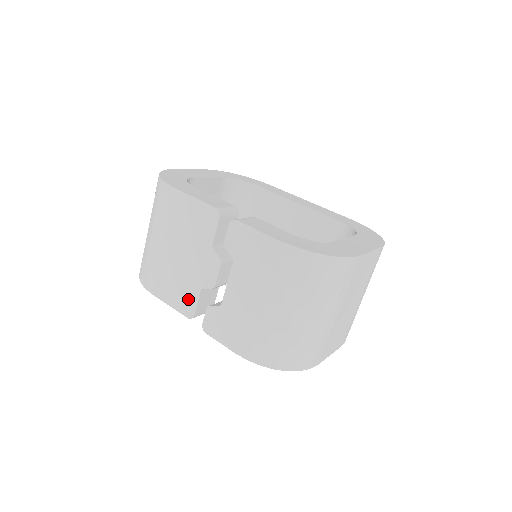
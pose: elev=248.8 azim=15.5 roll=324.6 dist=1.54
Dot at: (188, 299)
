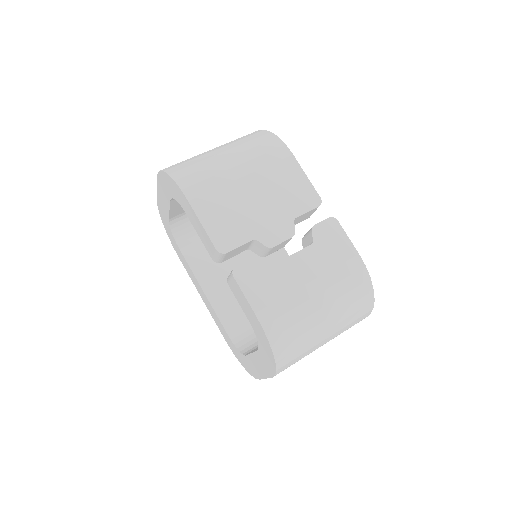
Dot at: (232, 236)
